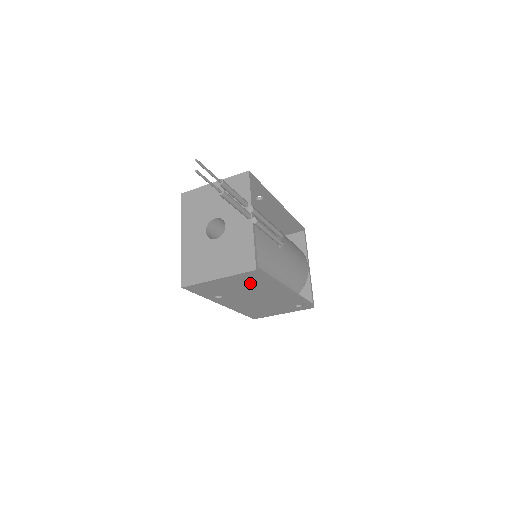
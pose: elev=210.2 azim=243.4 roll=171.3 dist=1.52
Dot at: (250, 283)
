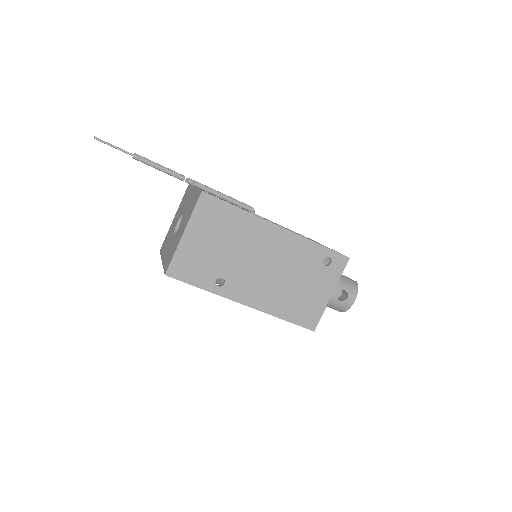
Dot at: (223, 227)
